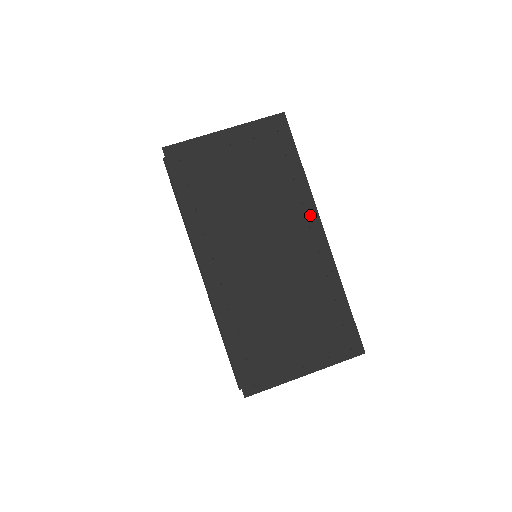
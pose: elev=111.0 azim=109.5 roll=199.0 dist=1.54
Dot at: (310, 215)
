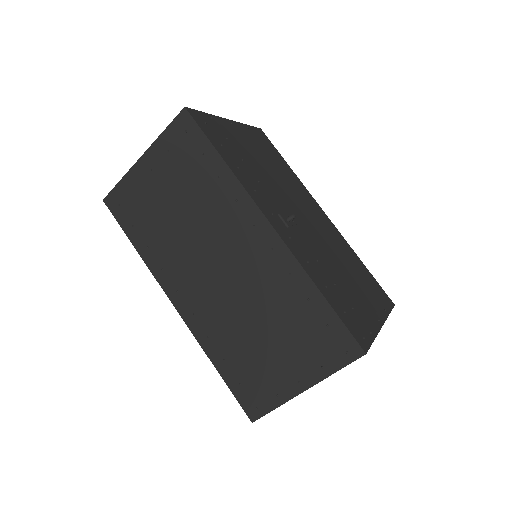
Dot at: (249, 211)
